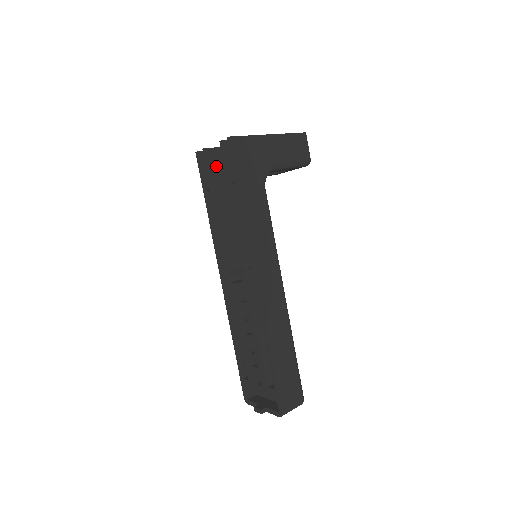
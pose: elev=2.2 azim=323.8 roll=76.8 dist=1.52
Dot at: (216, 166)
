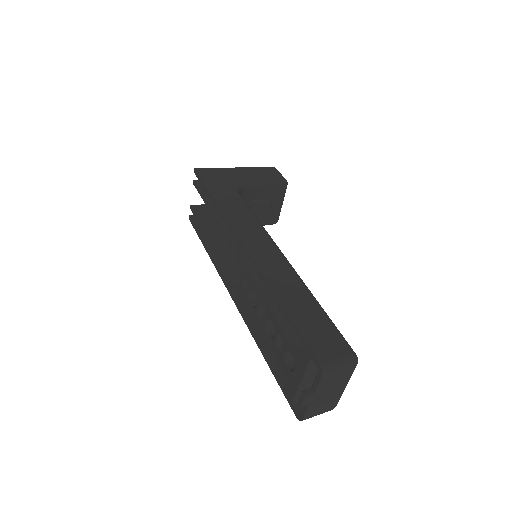
Dot at: (204, 214)
